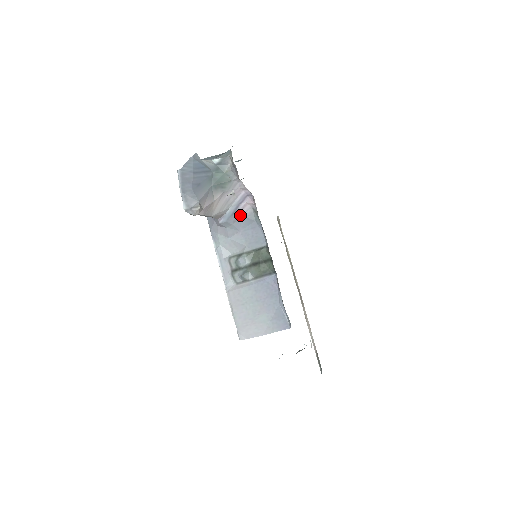
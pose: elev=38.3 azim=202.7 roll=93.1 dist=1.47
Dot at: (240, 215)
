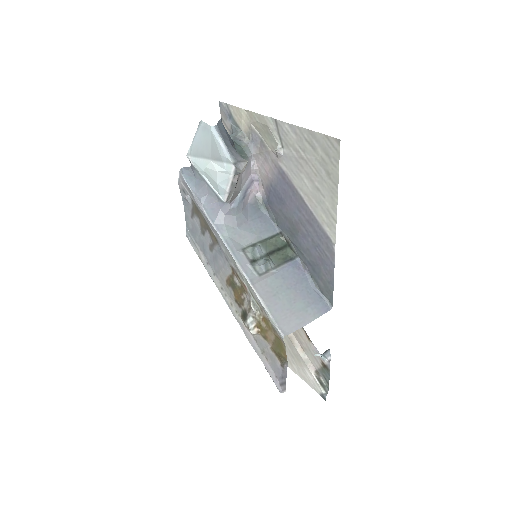
Dot at: (247, 202)
